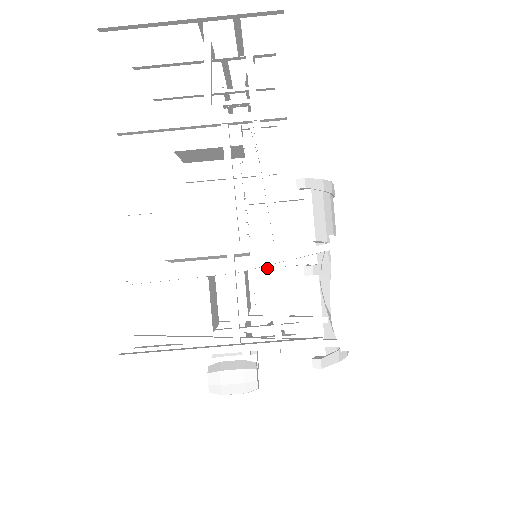
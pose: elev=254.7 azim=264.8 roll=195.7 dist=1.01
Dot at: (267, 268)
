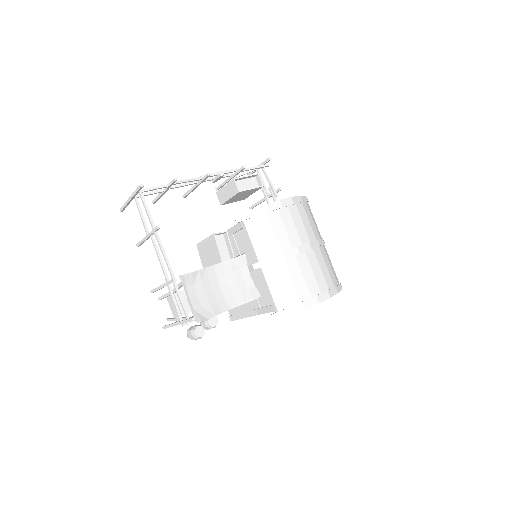
Dot at: (248, 266)
